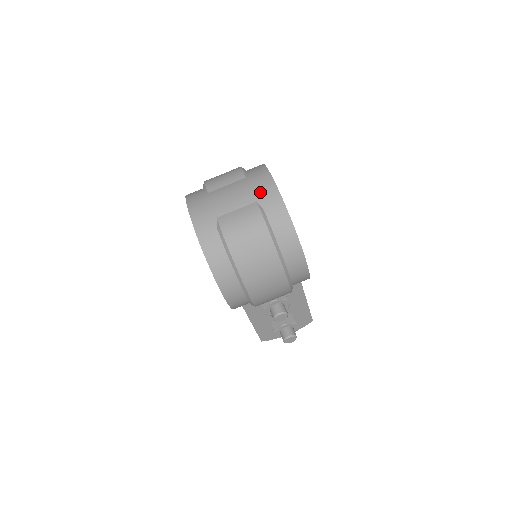
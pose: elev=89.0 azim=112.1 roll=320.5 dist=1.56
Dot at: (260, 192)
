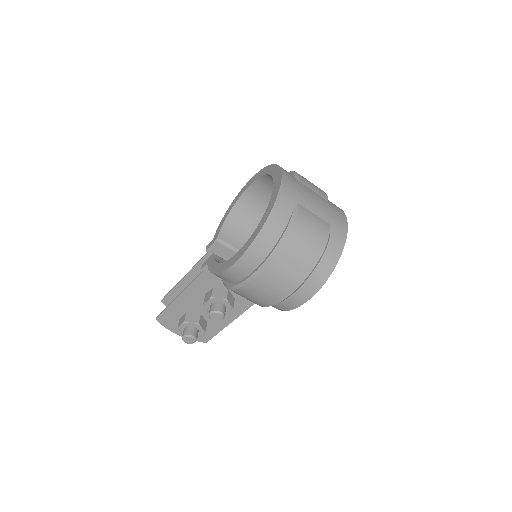
Dot at: (336, 221)
